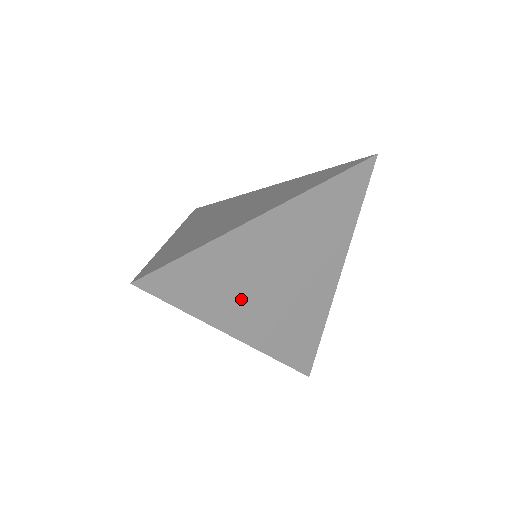
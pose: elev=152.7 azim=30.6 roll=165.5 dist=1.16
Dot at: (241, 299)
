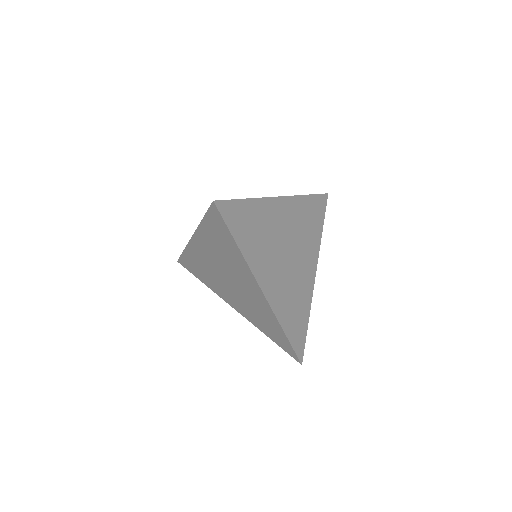
Dot at: (266, 256)
